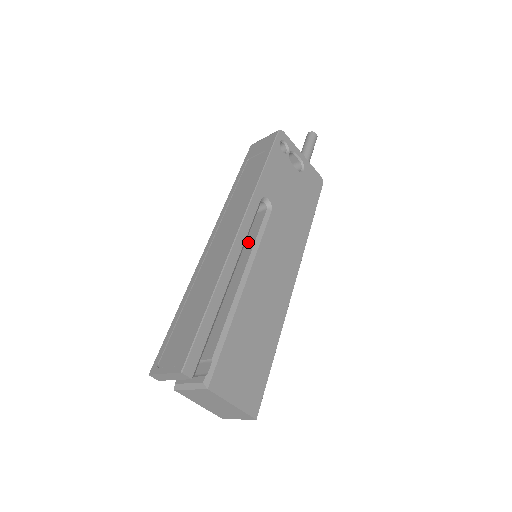
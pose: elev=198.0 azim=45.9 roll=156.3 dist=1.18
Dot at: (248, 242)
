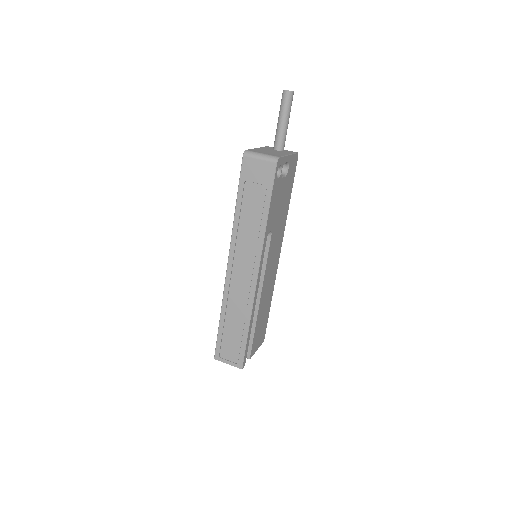
Dot at: occluded
